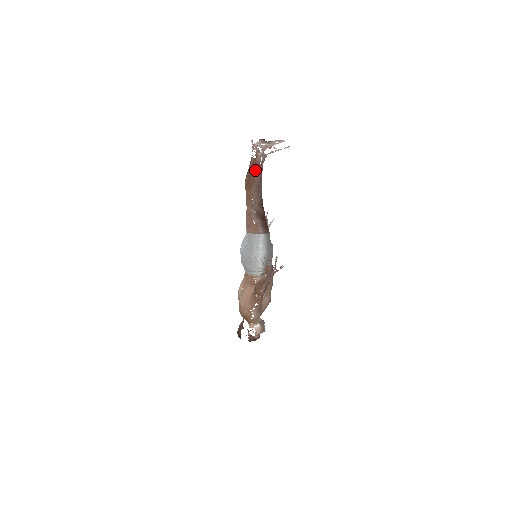
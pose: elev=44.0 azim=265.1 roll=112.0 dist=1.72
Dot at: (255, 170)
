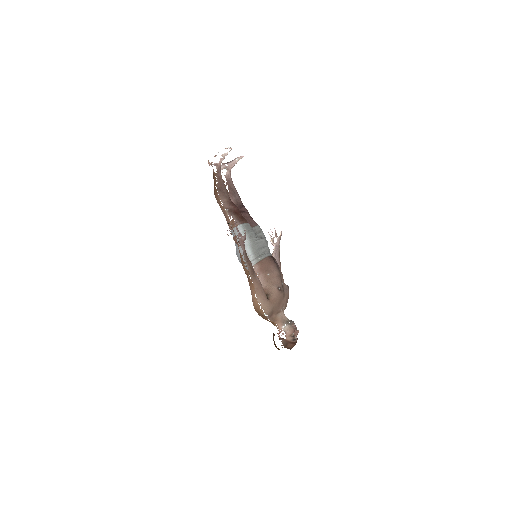
Dot at: (215, 179)
